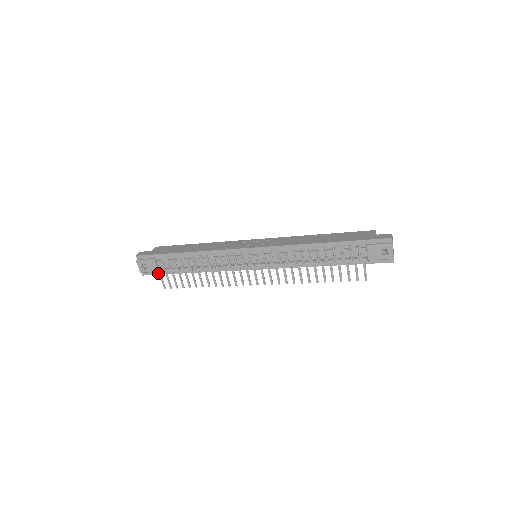
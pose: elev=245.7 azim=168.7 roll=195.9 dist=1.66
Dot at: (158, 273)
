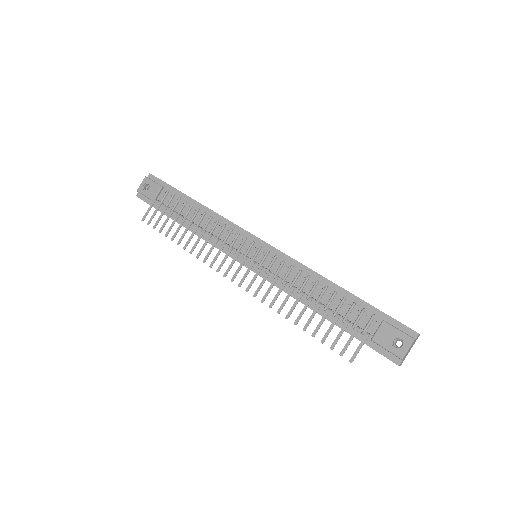
Dot at: occluded
